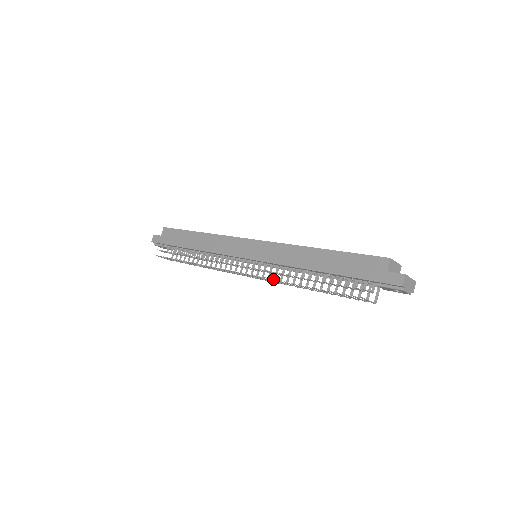
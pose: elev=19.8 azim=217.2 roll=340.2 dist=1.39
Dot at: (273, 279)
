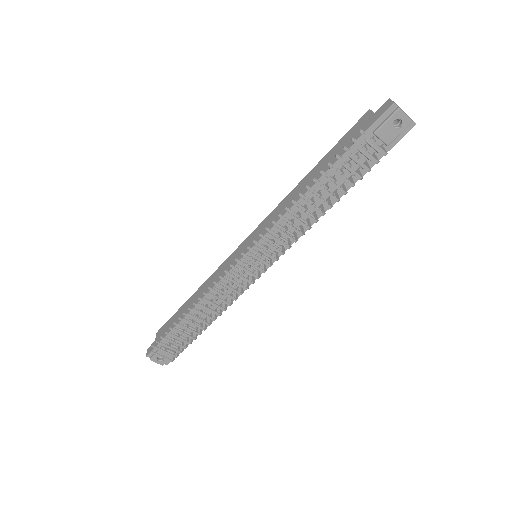
Dot at: (275, 226)
